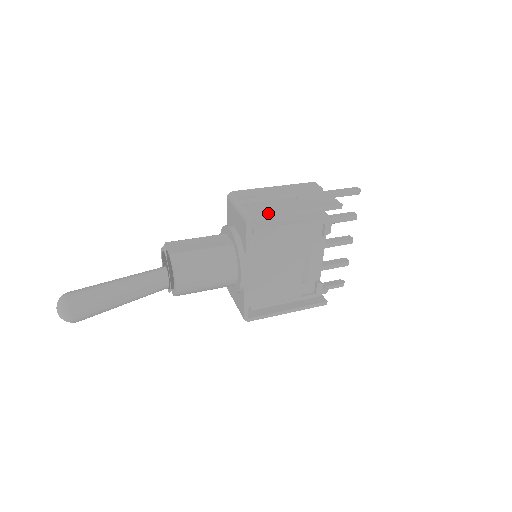
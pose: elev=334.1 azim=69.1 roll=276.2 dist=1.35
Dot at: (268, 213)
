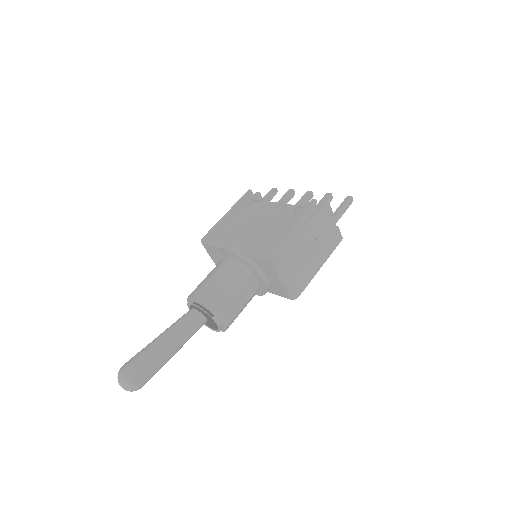
Dot at: (306, 286)
